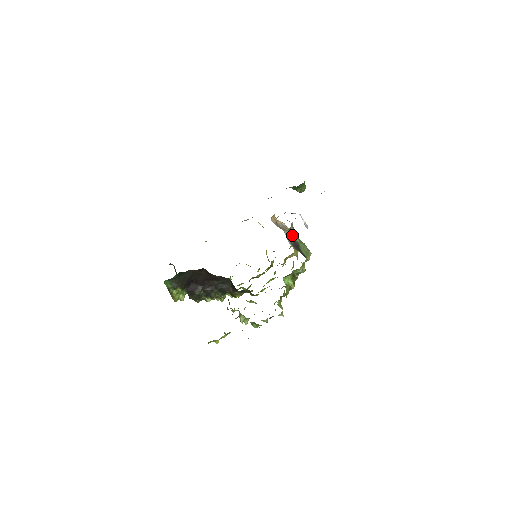
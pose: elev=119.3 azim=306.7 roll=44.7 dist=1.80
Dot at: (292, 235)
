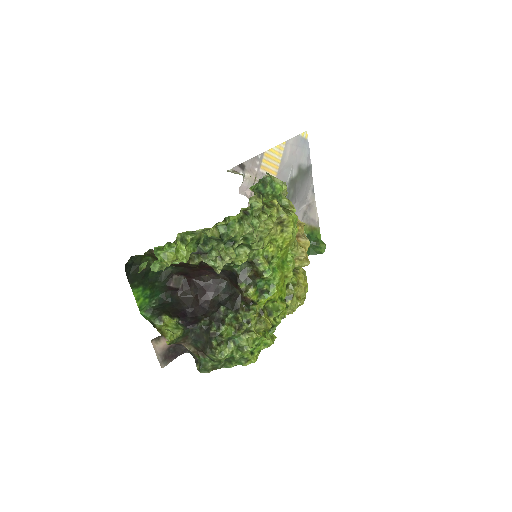
Dot at: occluded
